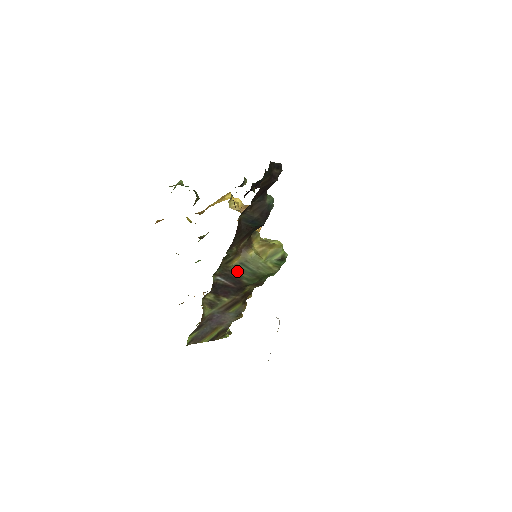
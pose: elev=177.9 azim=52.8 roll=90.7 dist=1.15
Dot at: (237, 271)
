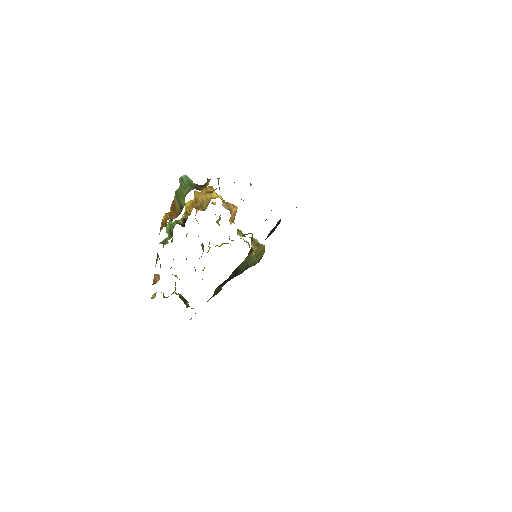
Dot at: (241, 267)
